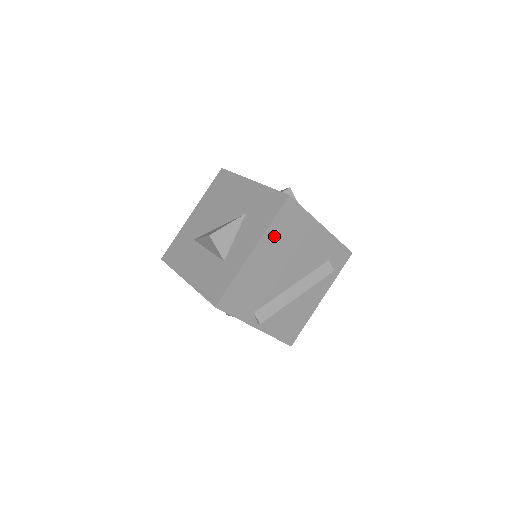
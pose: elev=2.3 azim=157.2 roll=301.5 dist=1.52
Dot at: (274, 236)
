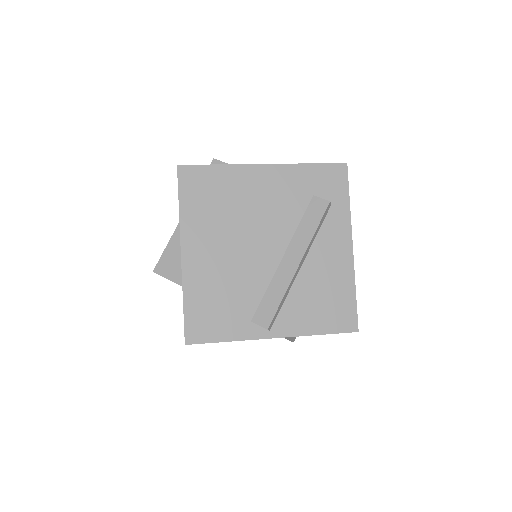
Dot at: (198, 220)
